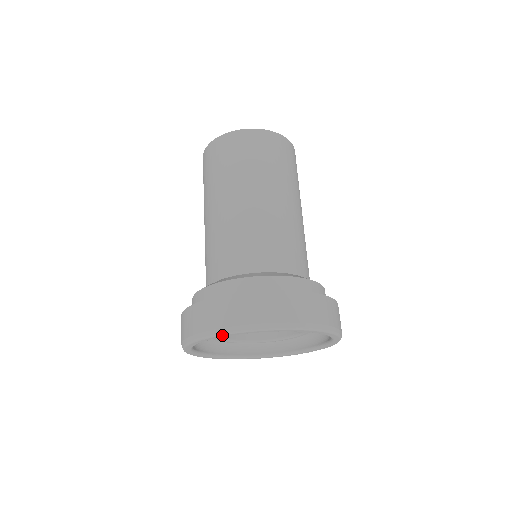
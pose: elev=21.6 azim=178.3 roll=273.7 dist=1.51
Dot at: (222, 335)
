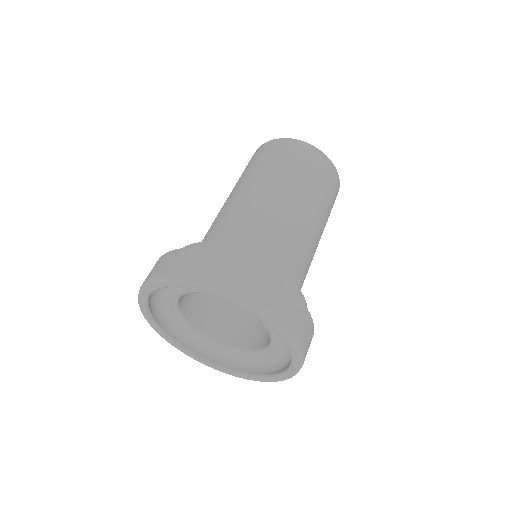
Dot at: (172, 282)
